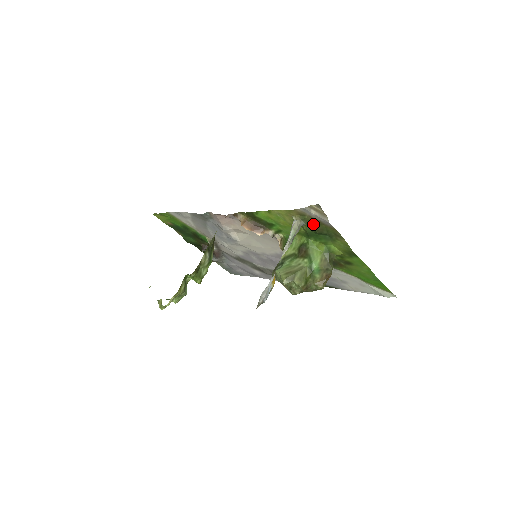
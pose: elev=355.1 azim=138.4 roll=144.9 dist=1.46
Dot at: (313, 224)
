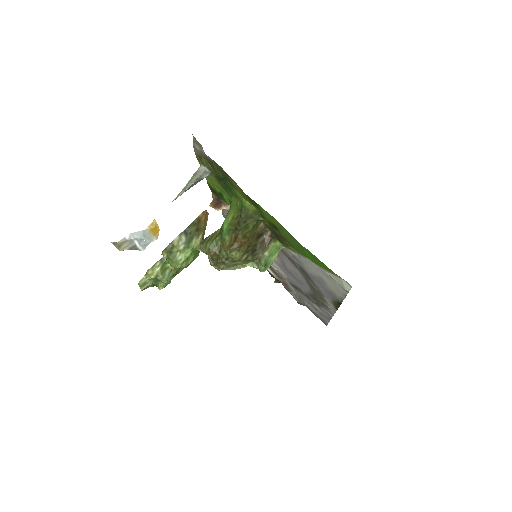
Dot at: (213, 168)
